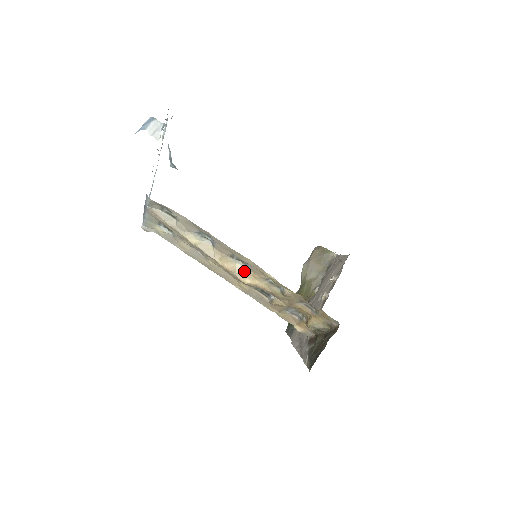
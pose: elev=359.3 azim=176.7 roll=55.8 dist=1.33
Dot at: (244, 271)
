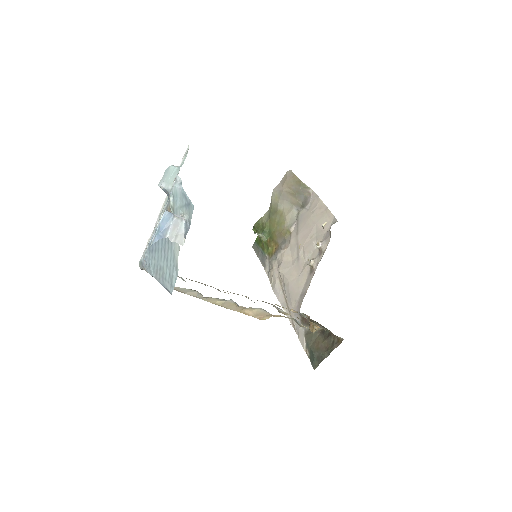
Dot at: (263, 313)
